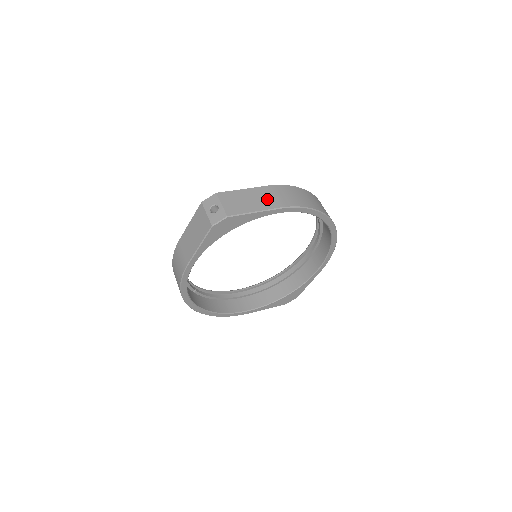
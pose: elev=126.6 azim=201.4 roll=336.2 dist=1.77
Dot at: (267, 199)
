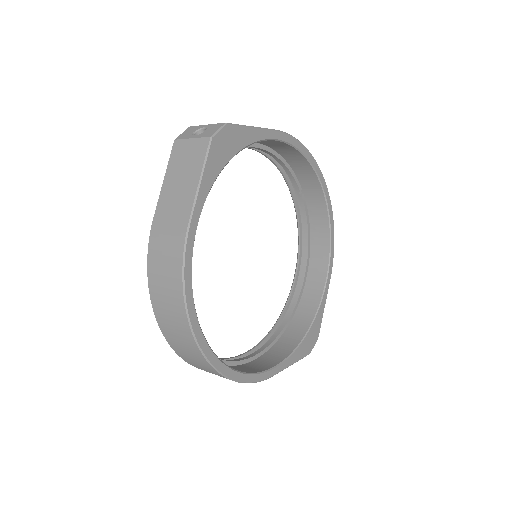
Dot at: occluded
